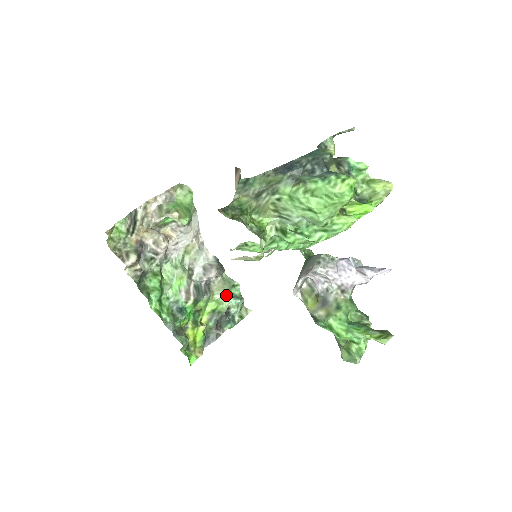
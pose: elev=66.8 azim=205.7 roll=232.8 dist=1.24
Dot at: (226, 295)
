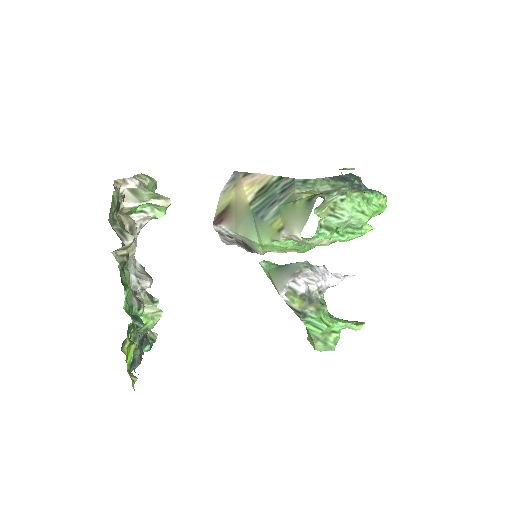
Dot at: (158, 309)
